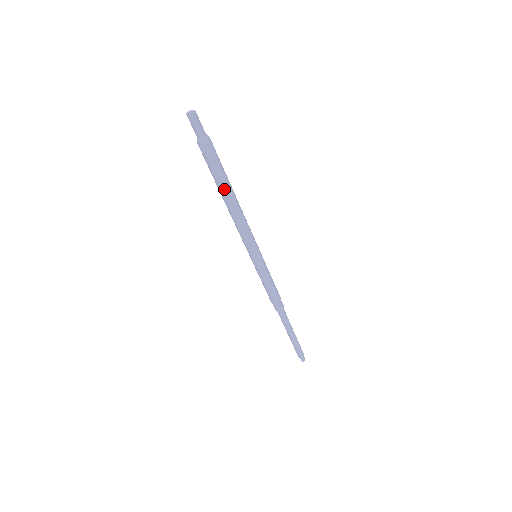
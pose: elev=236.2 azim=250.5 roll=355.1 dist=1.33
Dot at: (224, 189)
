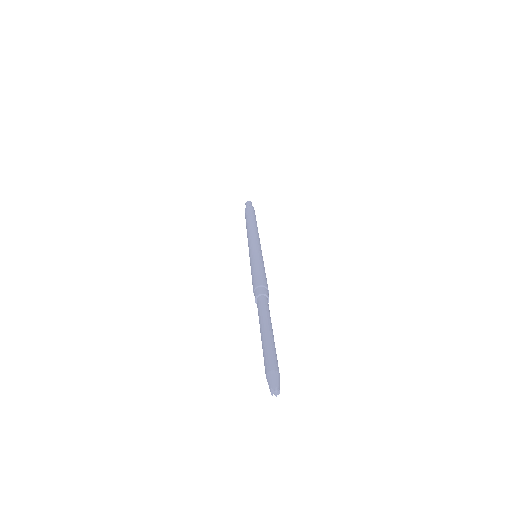
Dot at: (251, 219)
